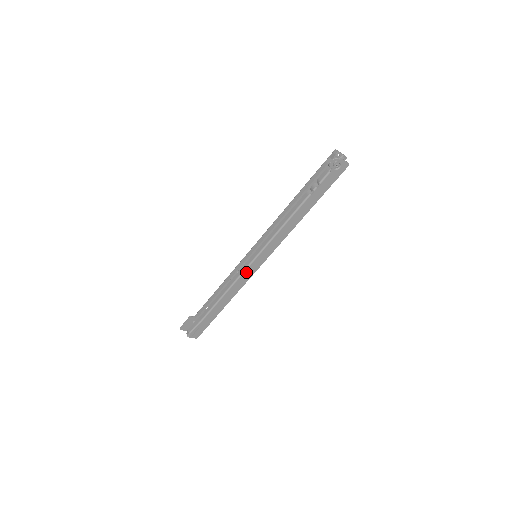
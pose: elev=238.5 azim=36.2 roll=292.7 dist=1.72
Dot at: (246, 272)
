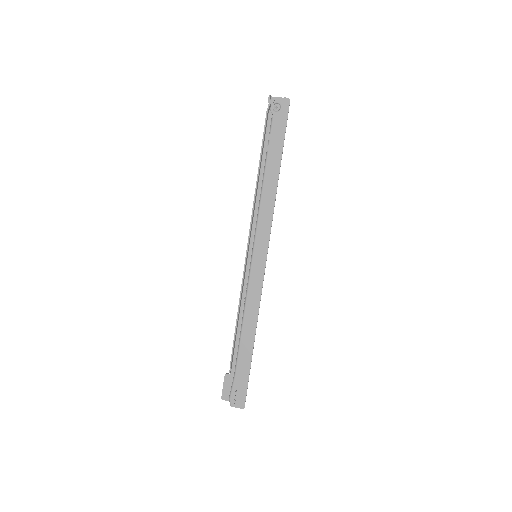
Dot at: (252, 280)
